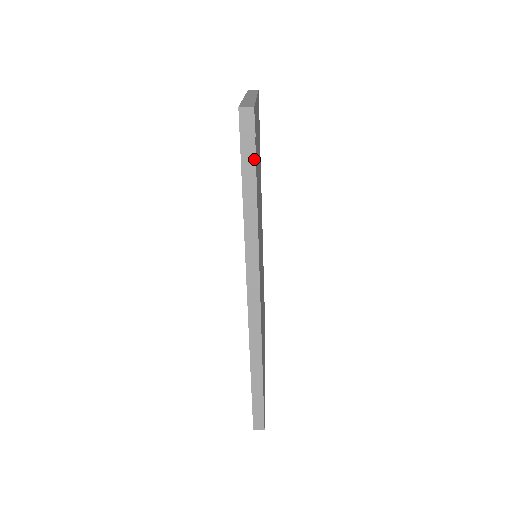
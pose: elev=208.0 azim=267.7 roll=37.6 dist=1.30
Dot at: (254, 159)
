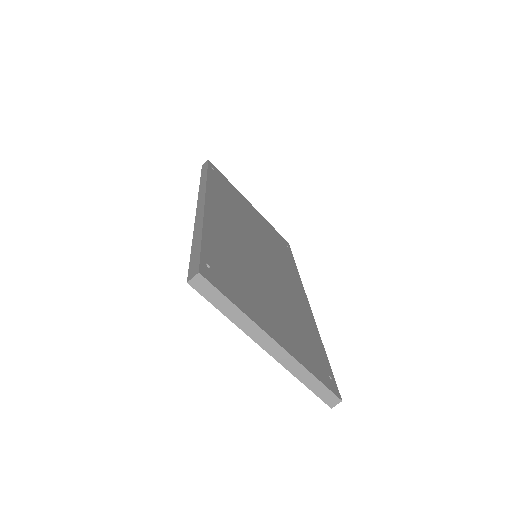
Dot at: (207, 168)
